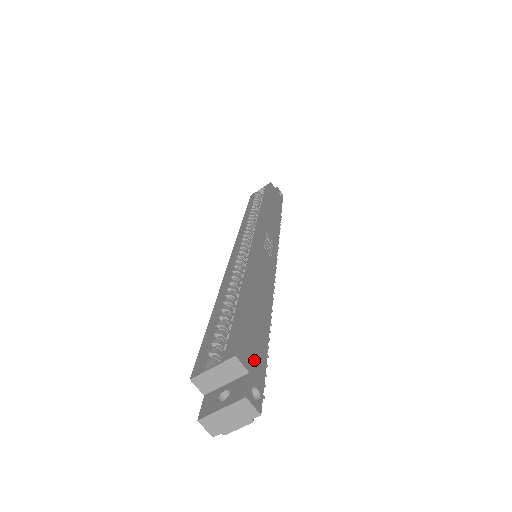
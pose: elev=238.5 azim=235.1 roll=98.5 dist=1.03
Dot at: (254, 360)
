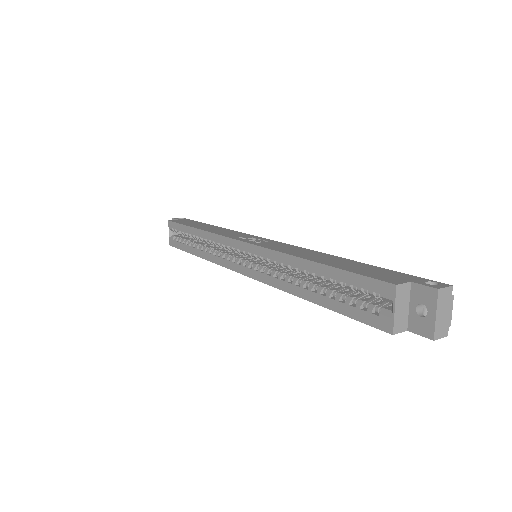
Dot at: (395, 277)
